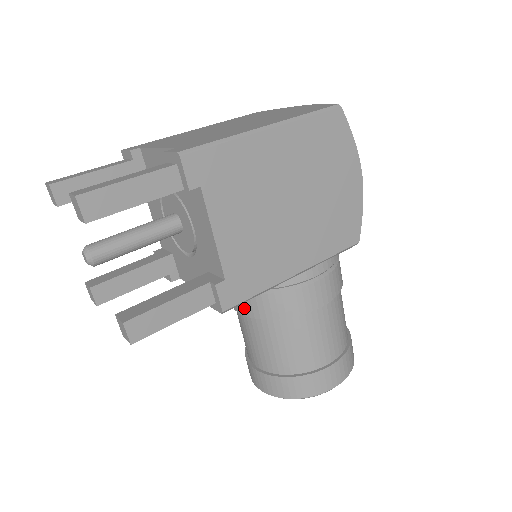
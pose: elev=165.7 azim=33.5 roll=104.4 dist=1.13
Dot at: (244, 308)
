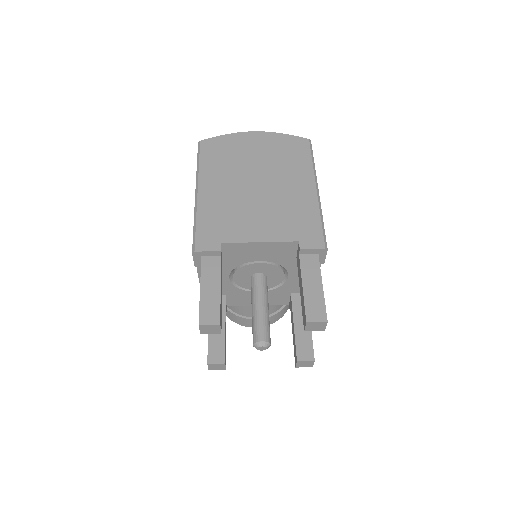
Dot at: occluded
